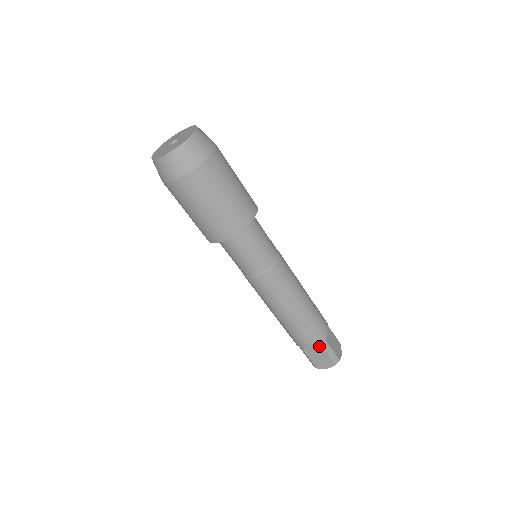
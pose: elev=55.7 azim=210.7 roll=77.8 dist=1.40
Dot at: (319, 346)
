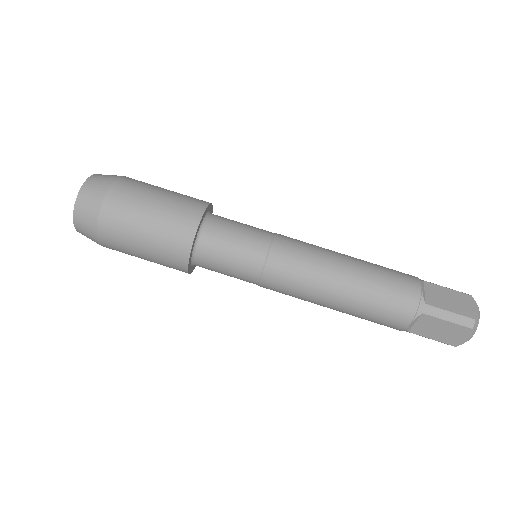
Dot at: (422, 316)
